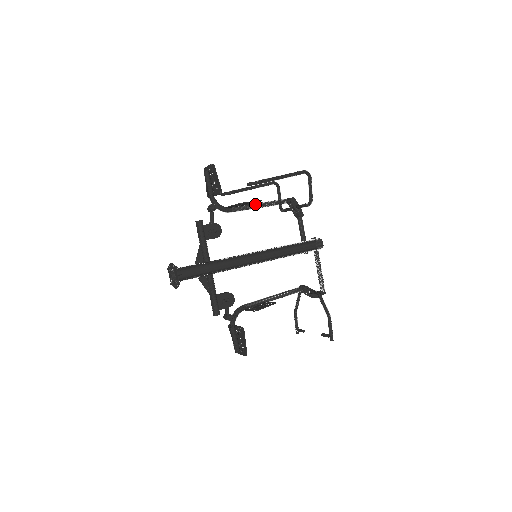
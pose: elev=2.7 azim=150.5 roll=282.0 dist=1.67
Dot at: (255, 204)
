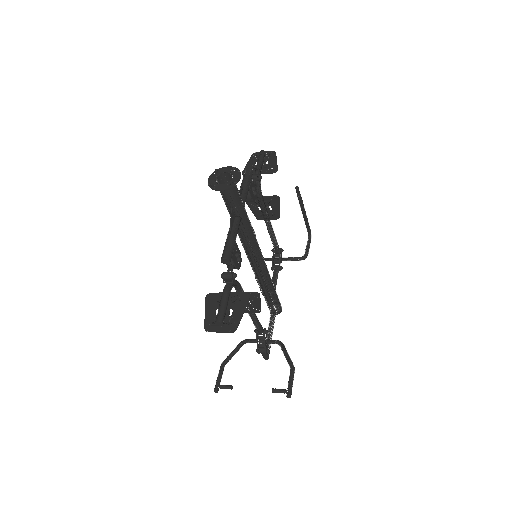
Dot at: (270, 218)
